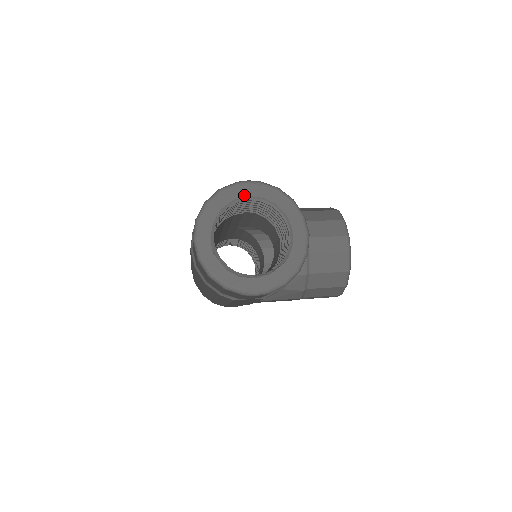
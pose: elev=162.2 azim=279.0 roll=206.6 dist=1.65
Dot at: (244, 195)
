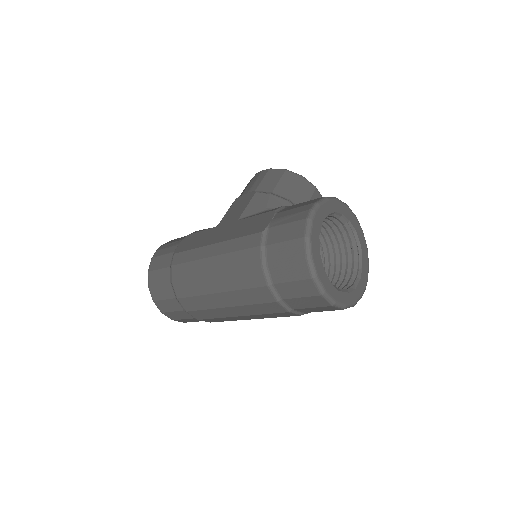
Dot at: (320, 225)
